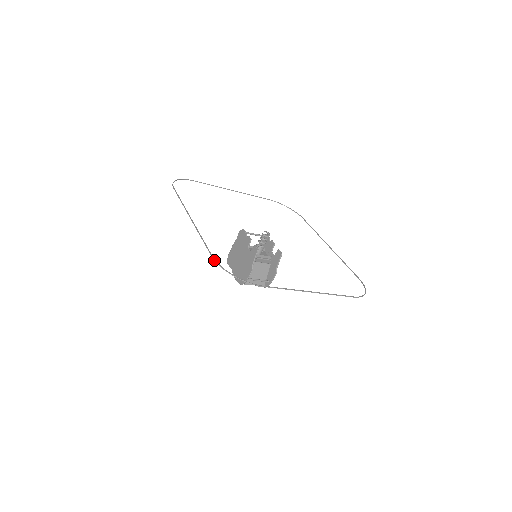
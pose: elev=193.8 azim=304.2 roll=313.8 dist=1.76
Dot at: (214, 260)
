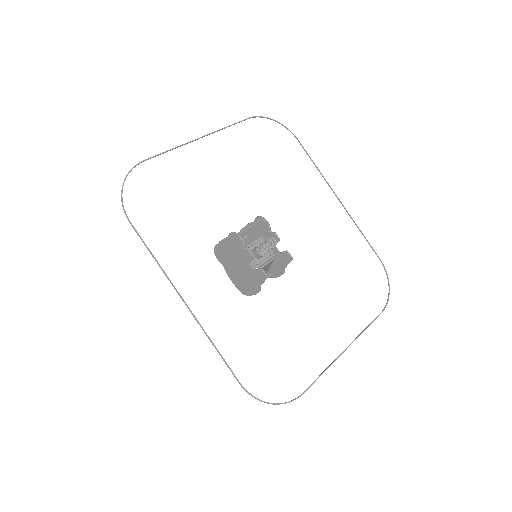
Dot at: occluded
